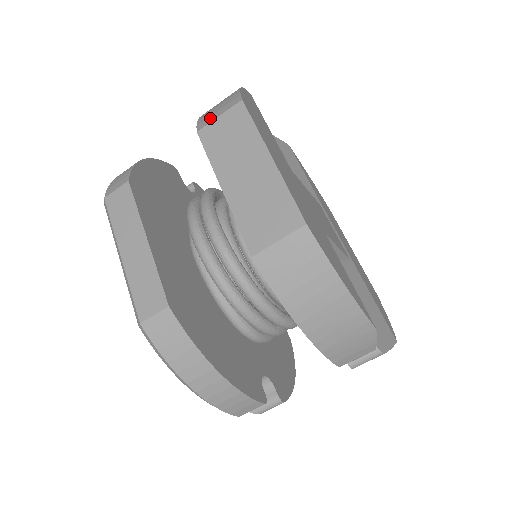
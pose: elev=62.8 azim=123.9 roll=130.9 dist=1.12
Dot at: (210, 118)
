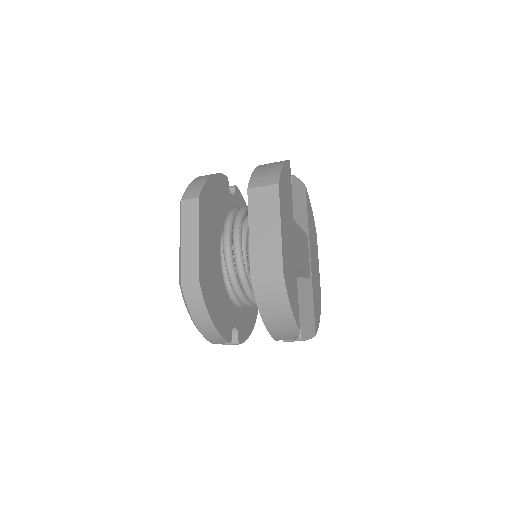
Dot at: (258, 183)
